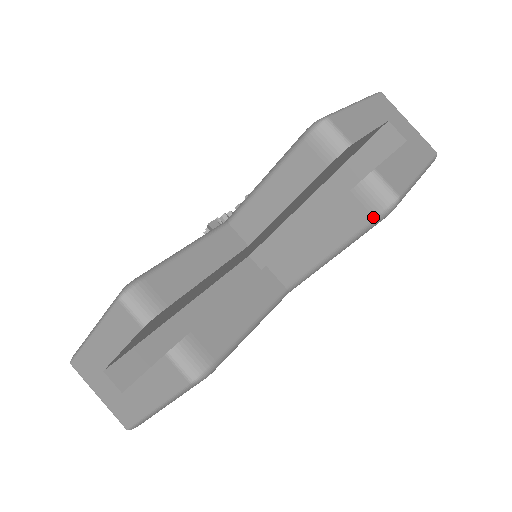
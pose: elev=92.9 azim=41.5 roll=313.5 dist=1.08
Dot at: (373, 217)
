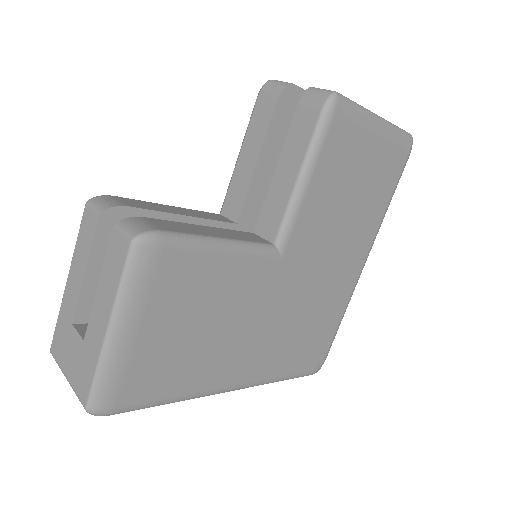
Dot at: (318, 114)
